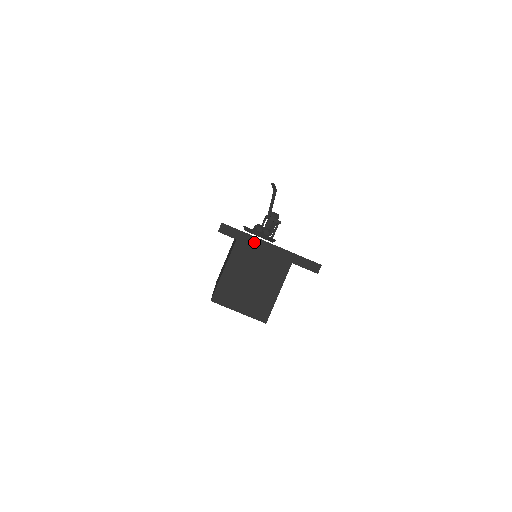
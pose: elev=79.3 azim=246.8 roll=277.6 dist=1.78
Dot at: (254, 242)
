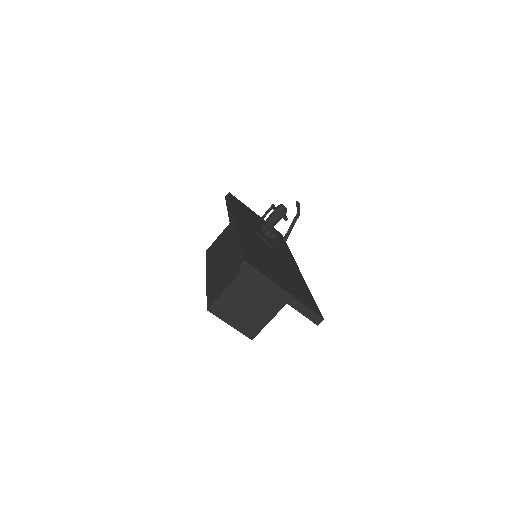
Dot at: (269, 285)
